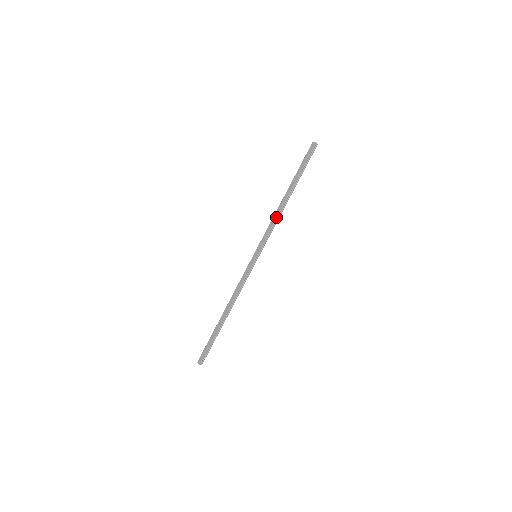
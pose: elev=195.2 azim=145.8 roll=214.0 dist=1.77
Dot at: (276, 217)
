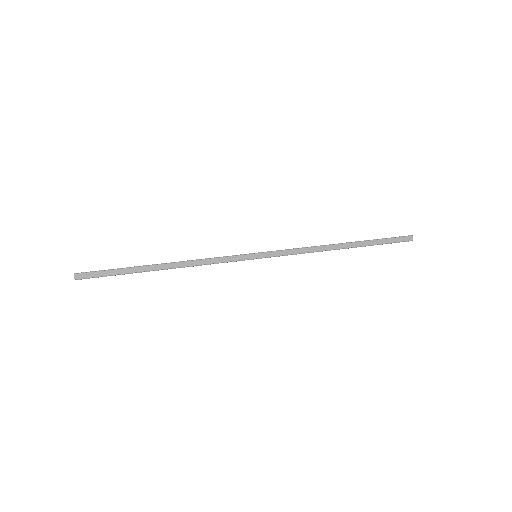
Dot at: (314, 251)
